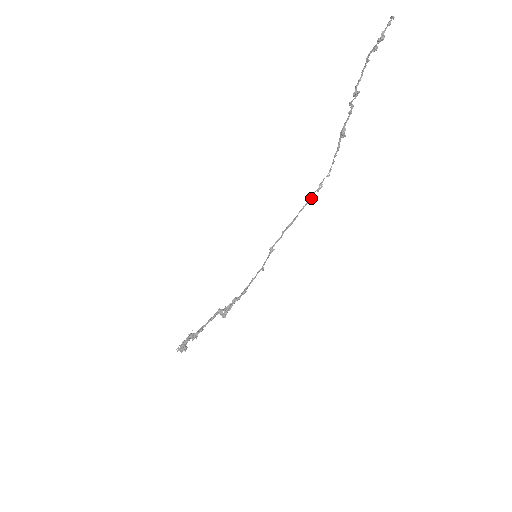
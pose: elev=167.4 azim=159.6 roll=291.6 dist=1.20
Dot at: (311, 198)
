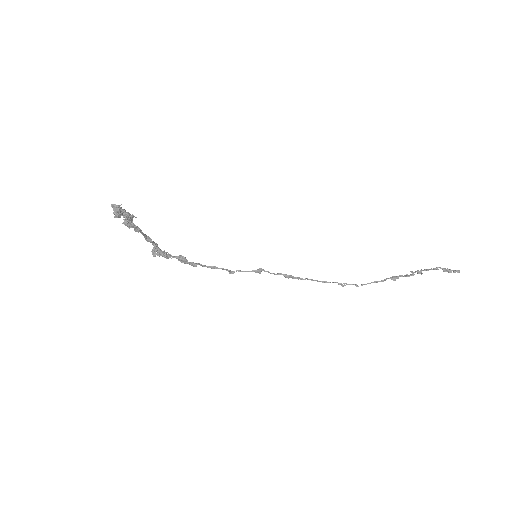
Dot at: (328, 282)
